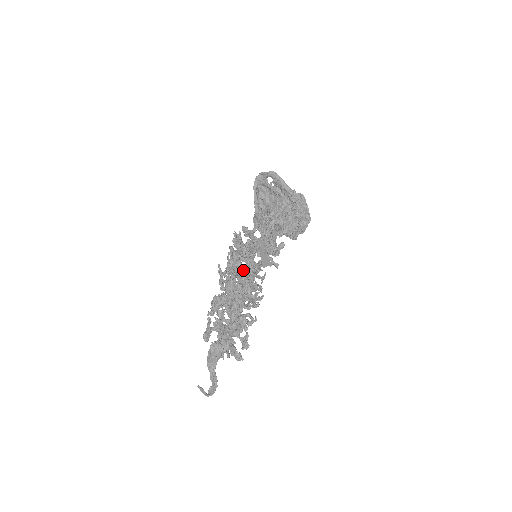
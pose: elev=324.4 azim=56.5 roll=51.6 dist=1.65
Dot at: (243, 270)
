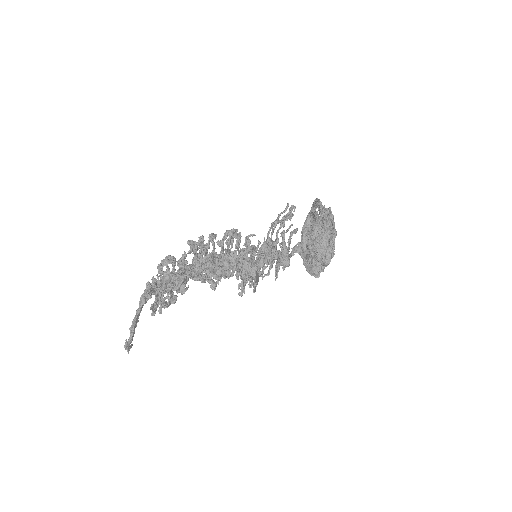
Dot at: occluded
